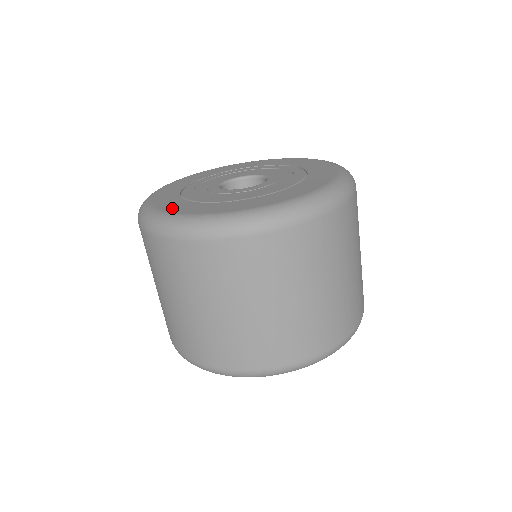
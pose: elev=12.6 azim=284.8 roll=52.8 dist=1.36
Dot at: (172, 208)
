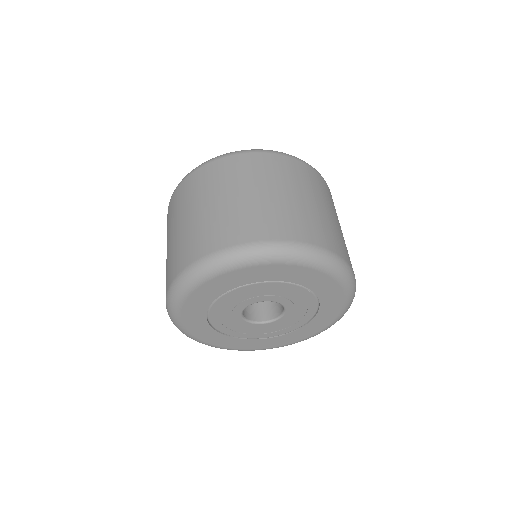
Dot at: occluded
